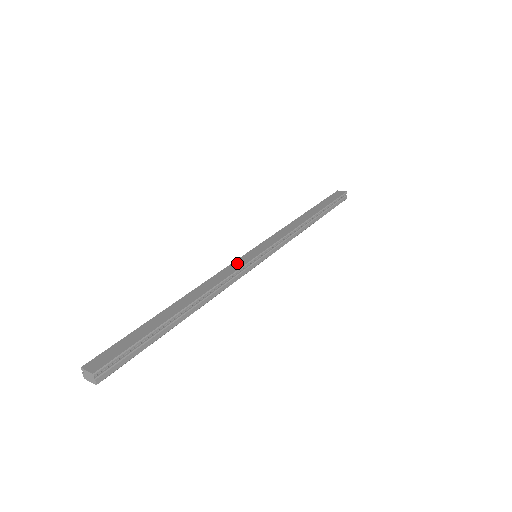
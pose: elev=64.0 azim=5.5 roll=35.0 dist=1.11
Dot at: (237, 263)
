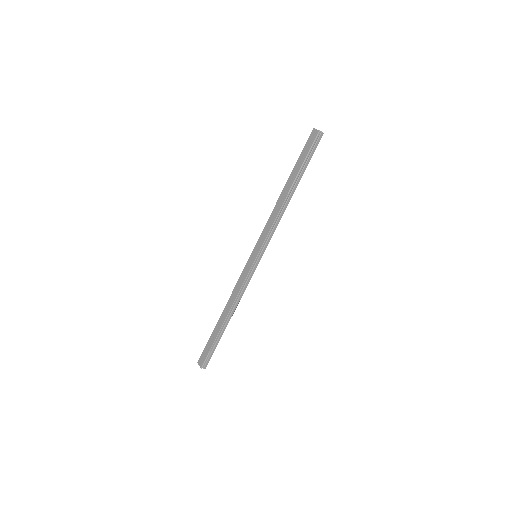
Dot at: (245, 271)
